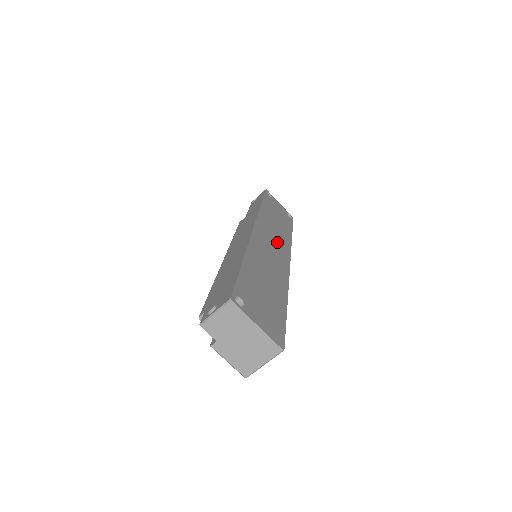
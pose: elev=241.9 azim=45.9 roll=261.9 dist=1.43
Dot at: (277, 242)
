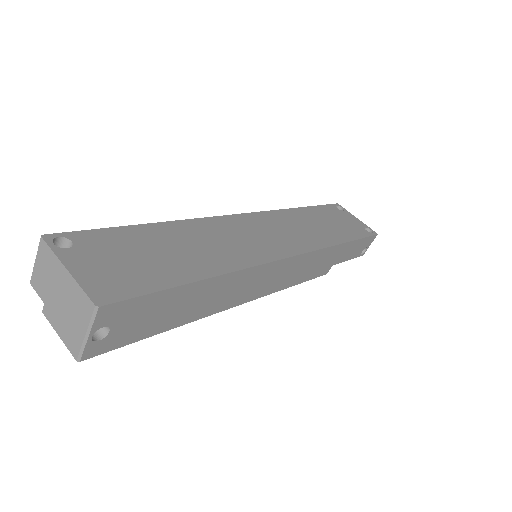
Dot at: (286, 236)
